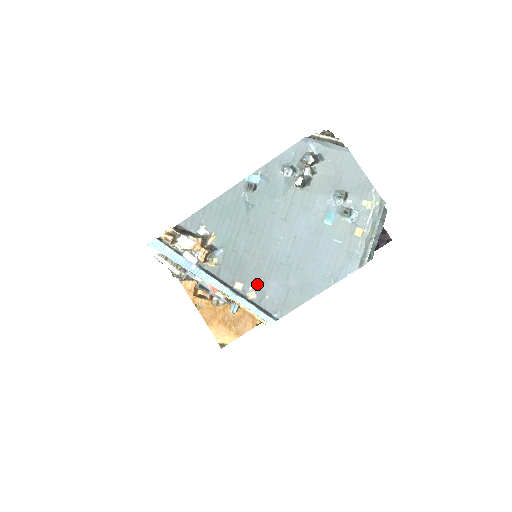
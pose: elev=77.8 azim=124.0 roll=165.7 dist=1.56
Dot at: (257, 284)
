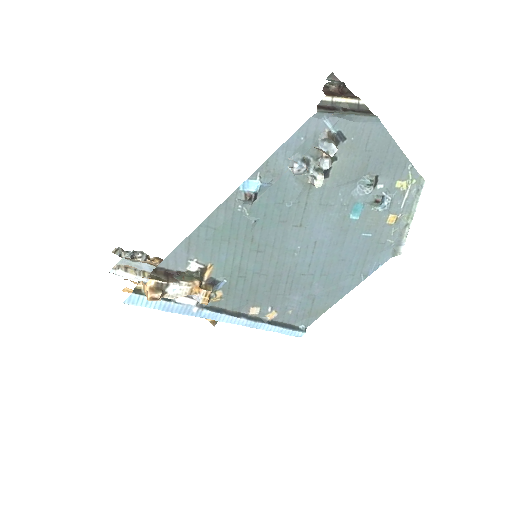
Dot at: (276, 303)
